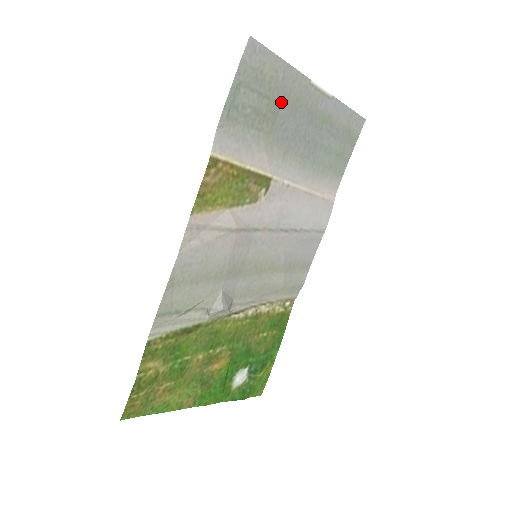
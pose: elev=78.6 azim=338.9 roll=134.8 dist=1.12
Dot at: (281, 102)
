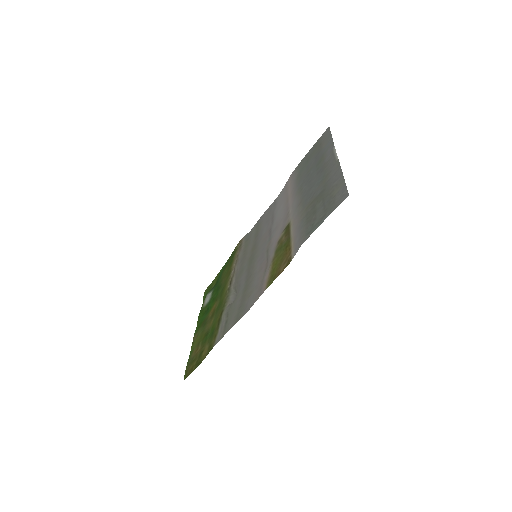
Dot at: (323, 190)
